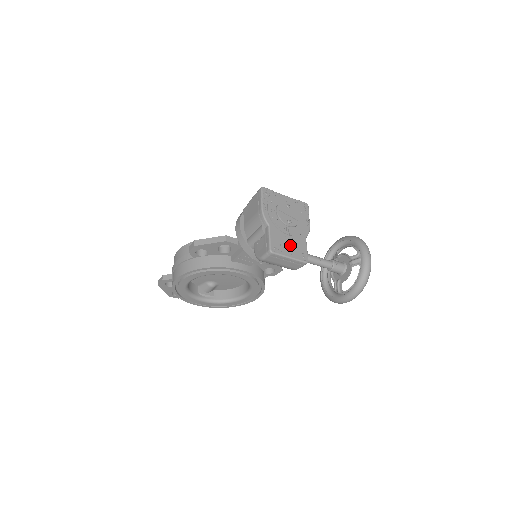
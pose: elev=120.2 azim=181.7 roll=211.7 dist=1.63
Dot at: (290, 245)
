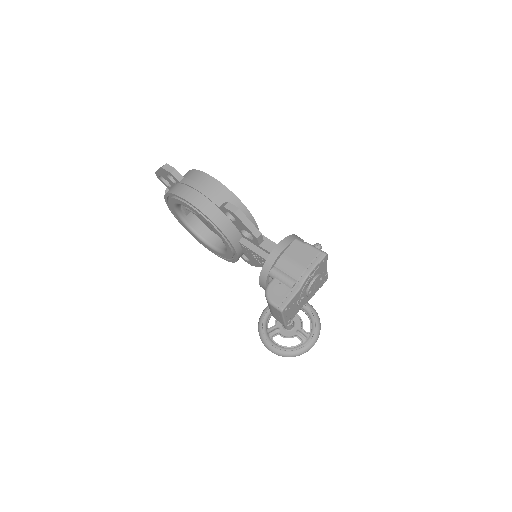
Dot at: (293, 310)
